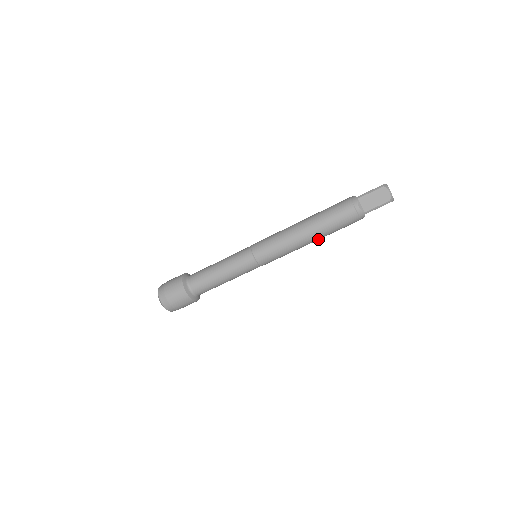
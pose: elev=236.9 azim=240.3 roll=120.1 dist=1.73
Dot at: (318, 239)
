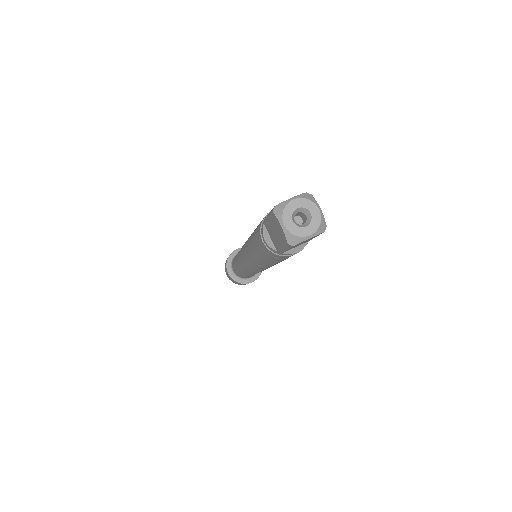
Dot at: occluded
